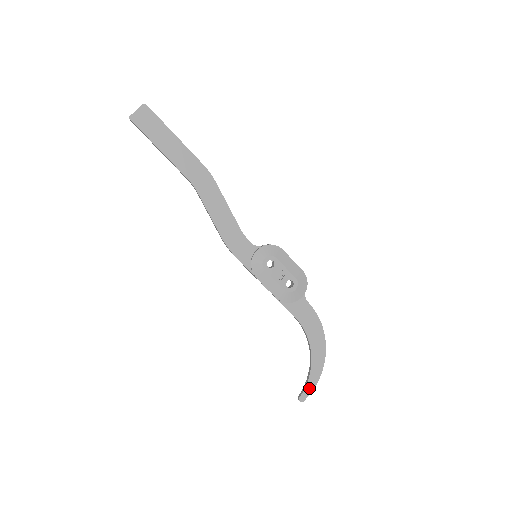
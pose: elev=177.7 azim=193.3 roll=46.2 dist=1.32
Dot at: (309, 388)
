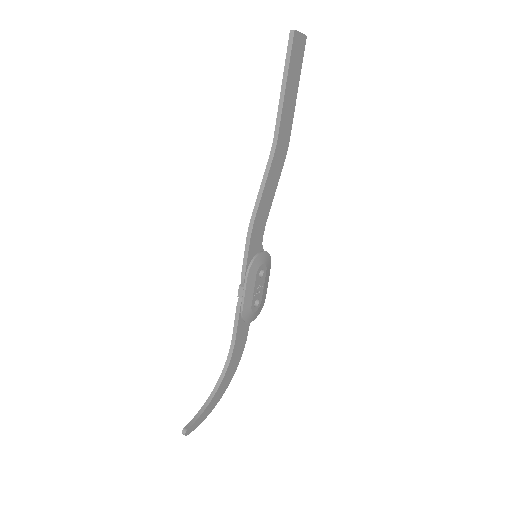
Dot at: (198, 422)
